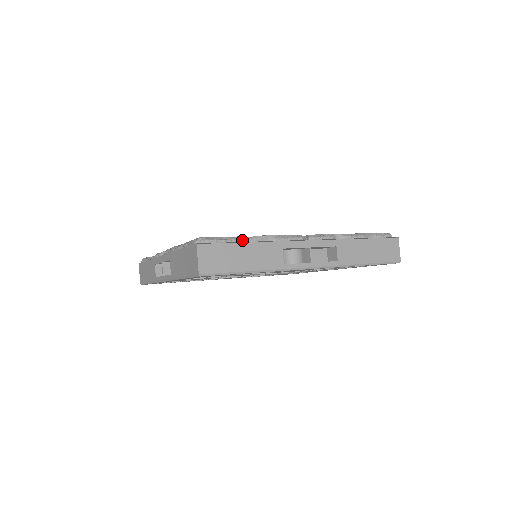
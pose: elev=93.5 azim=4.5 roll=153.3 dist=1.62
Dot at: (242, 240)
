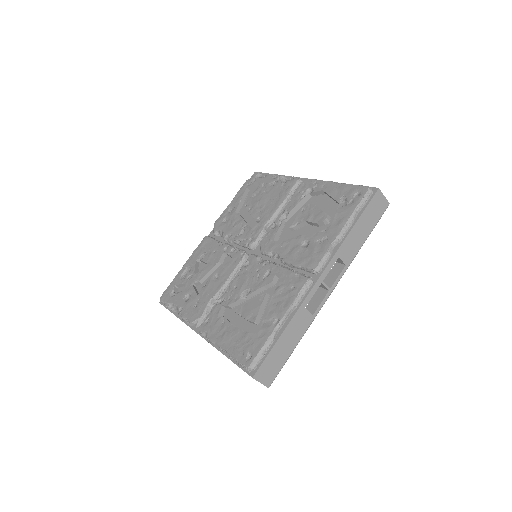
Dot at: (275, 336)
